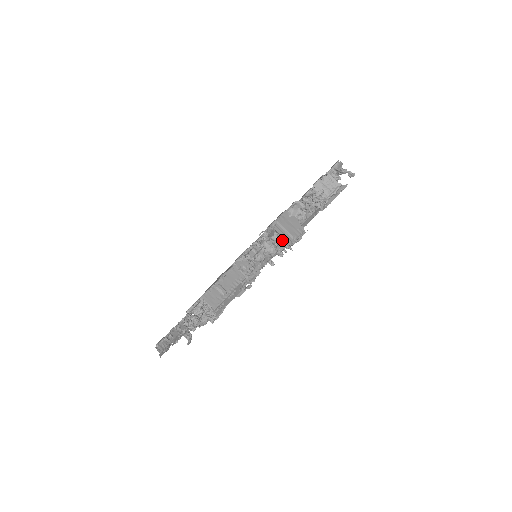
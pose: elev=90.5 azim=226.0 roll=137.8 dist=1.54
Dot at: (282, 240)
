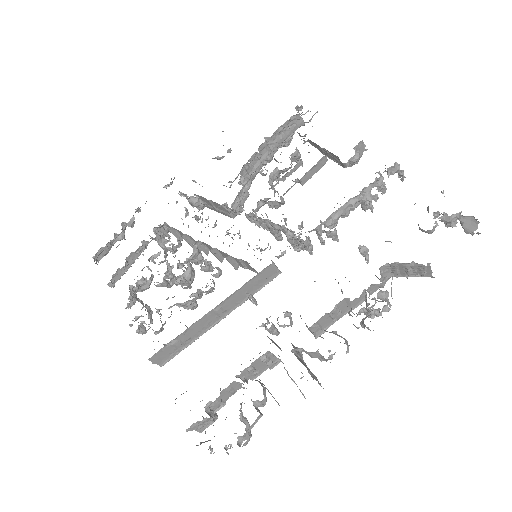
Dot at: (279, 359)
